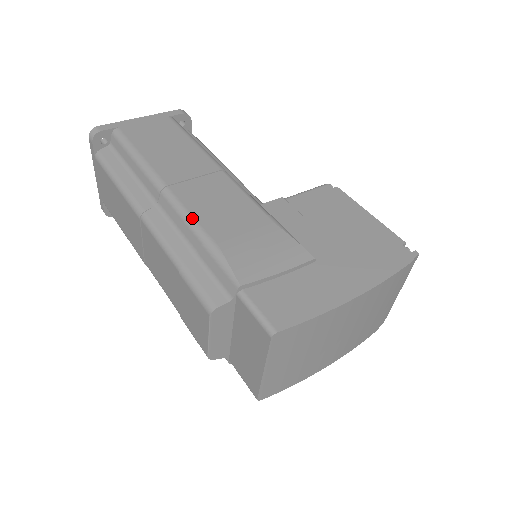
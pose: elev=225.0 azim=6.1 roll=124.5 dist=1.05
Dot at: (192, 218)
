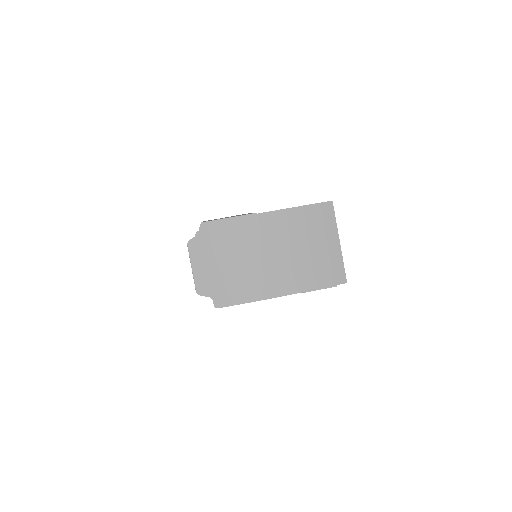
Dot at: occluded
